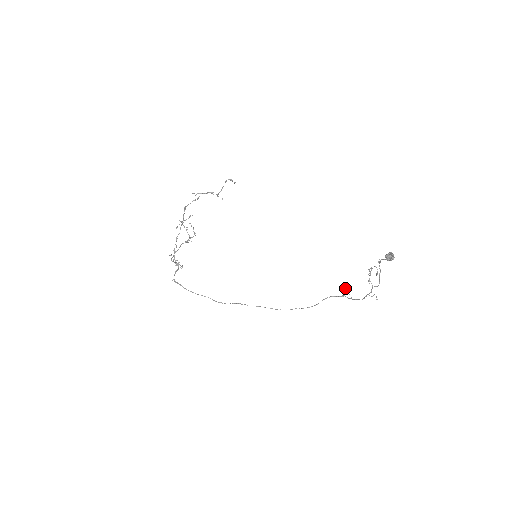
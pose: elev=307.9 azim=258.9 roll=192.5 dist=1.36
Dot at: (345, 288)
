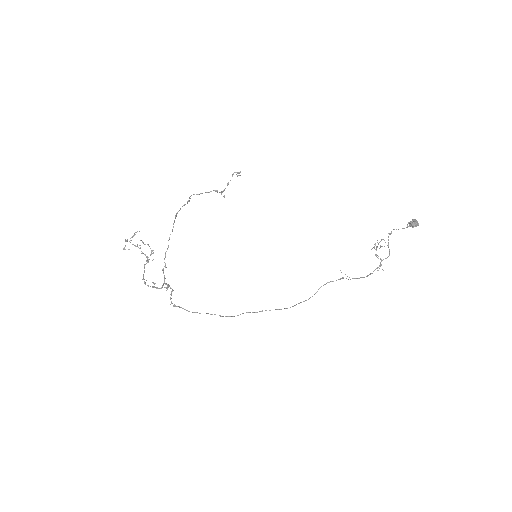
Dot at: occluded
